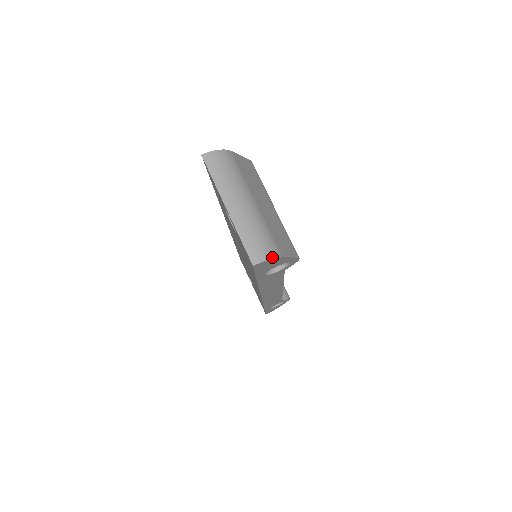
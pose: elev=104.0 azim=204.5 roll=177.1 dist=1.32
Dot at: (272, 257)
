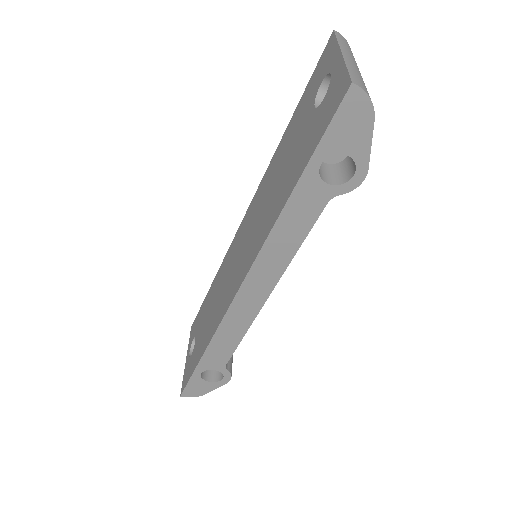
Dot at: occluded
